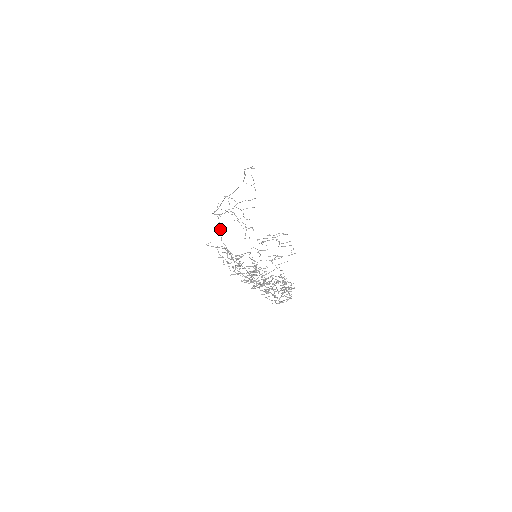
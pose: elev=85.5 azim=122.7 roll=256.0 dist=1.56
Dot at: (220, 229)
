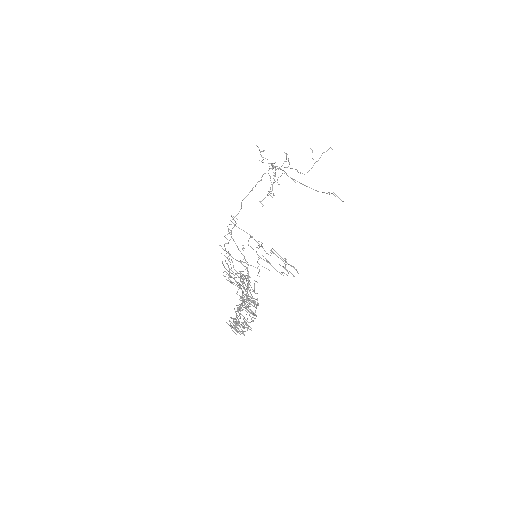
Dot at: occluded
